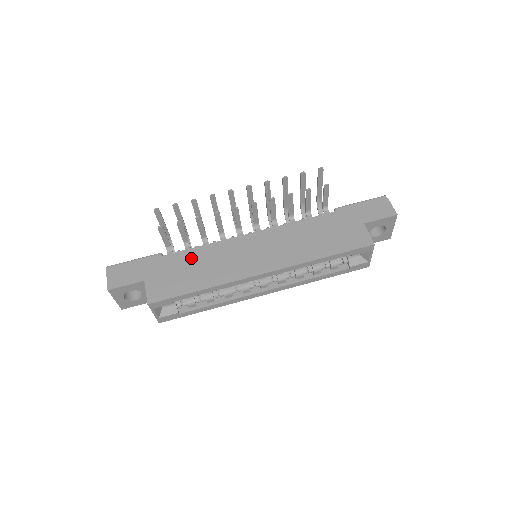
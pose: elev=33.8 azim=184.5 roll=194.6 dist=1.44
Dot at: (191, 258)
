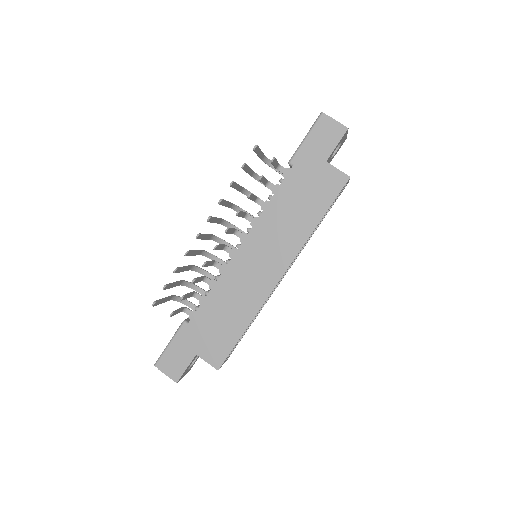
Dot at: (213, 308)
